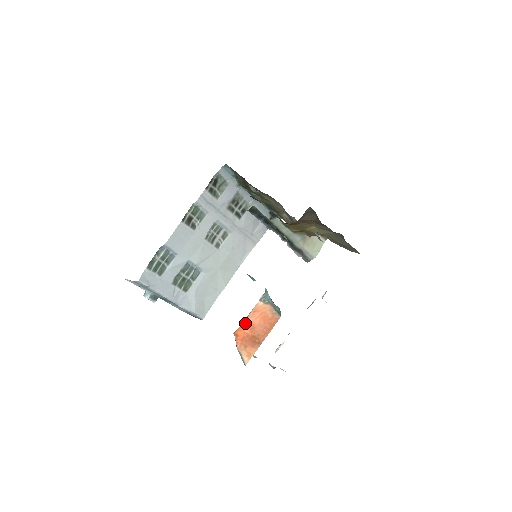
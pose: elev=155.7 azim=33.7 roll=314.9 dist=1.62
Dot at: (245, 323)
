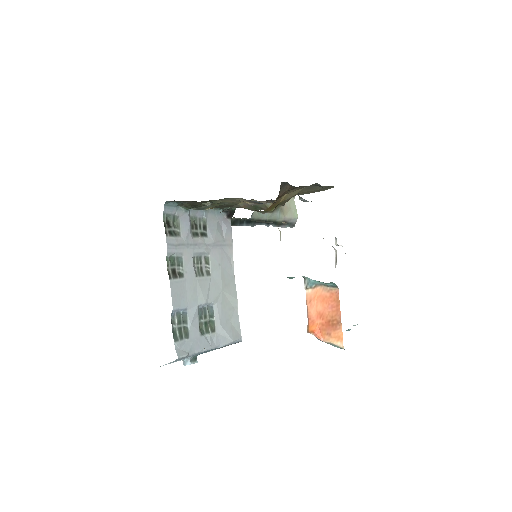
Dot at: (310, 317)
